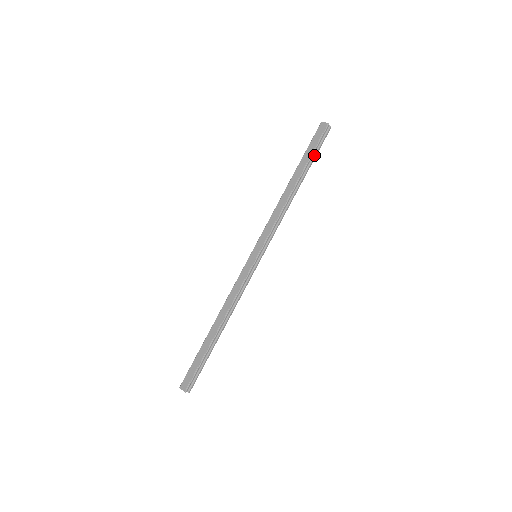
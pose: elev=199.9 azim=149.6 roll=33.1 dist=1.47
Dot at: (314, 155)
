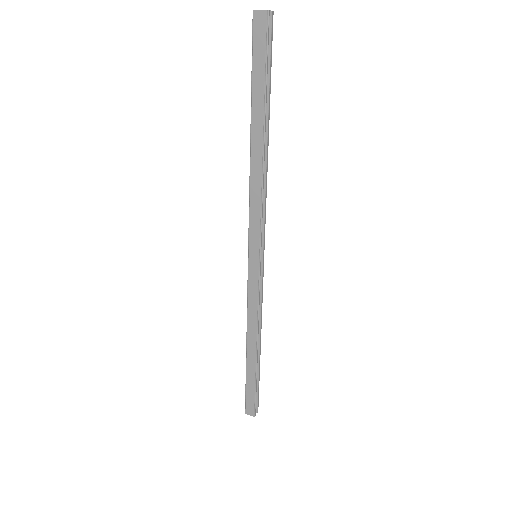
Dot at: (268, 78)
